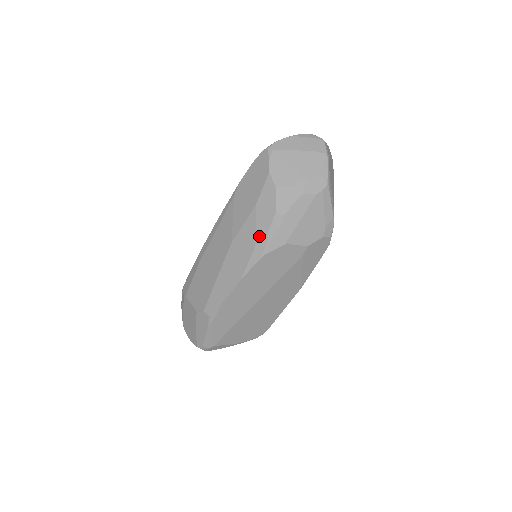
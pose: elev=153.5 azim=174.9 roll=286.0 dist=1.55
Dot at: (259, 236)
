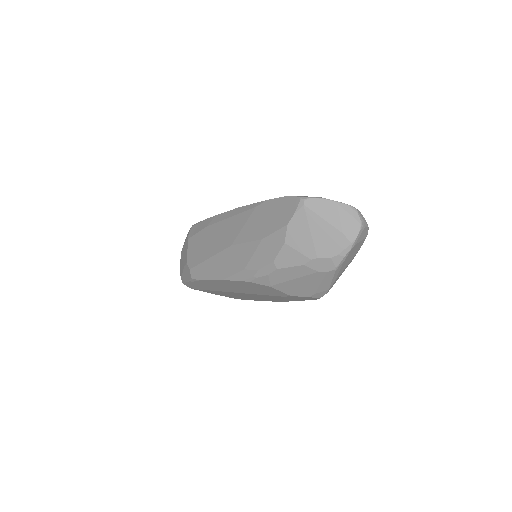
Dot at: (251, 265)
